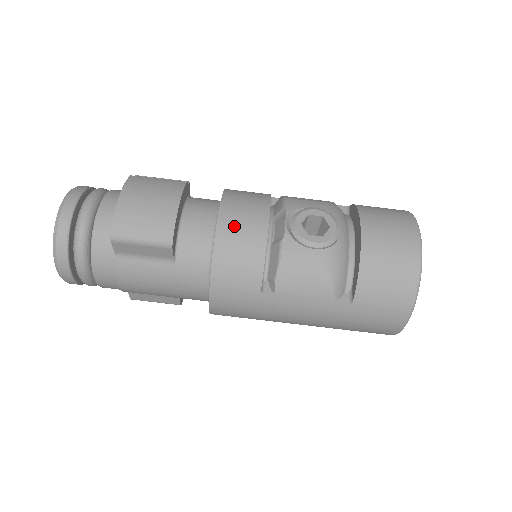
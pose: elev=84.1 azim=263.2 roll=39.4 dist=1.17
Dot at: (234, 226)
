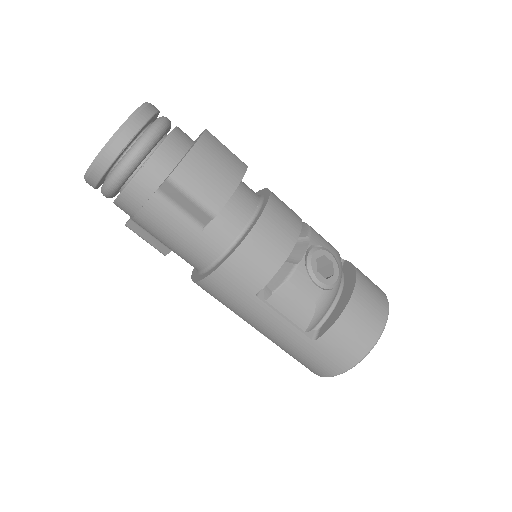
Dot at: (270, 230)
